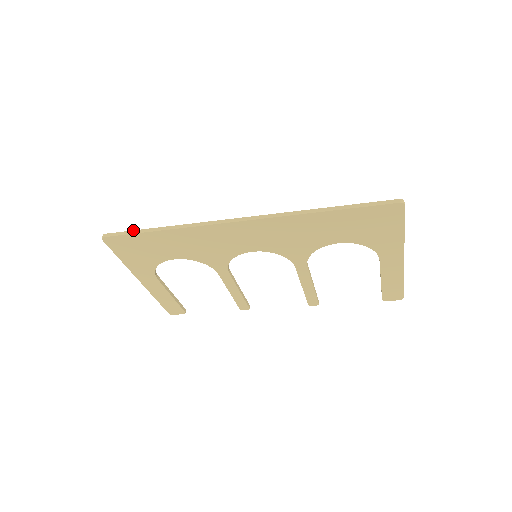
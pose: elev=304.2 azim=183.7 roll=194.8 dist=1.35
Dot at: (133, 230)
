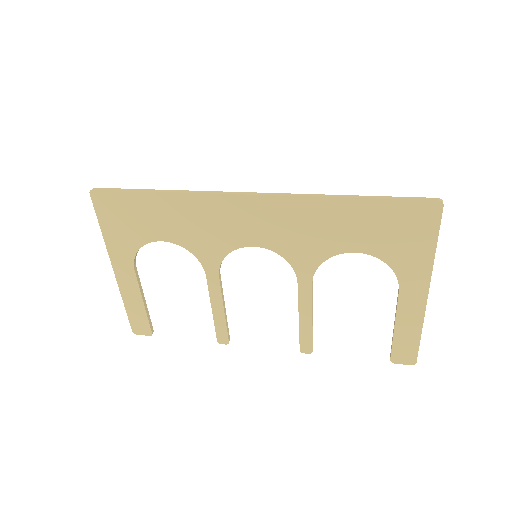
Dot at: occluded
